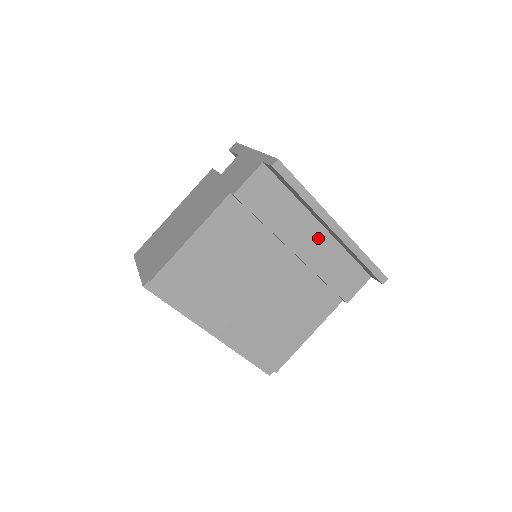
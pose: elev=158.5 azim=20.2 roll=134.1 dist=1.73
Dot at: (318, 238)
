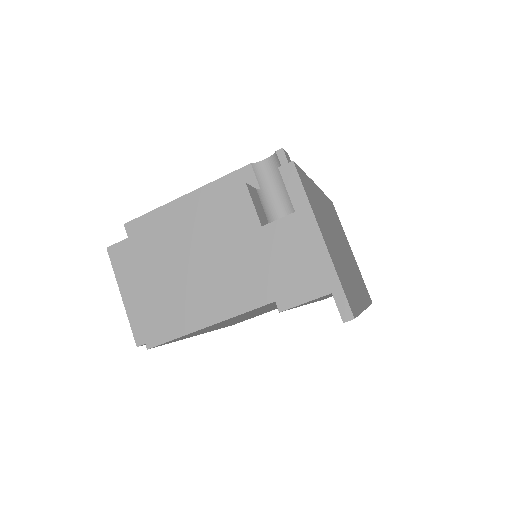
Dot at: occluded
